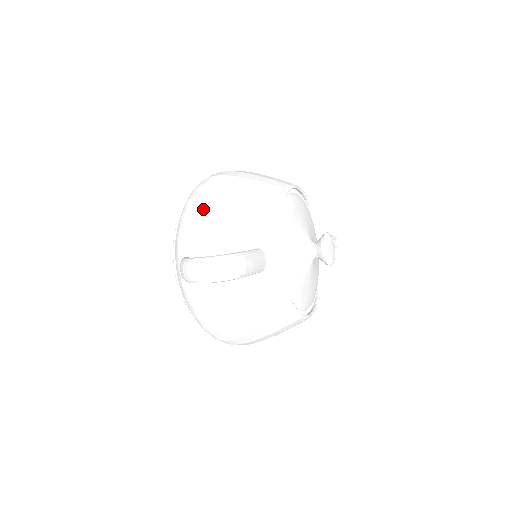
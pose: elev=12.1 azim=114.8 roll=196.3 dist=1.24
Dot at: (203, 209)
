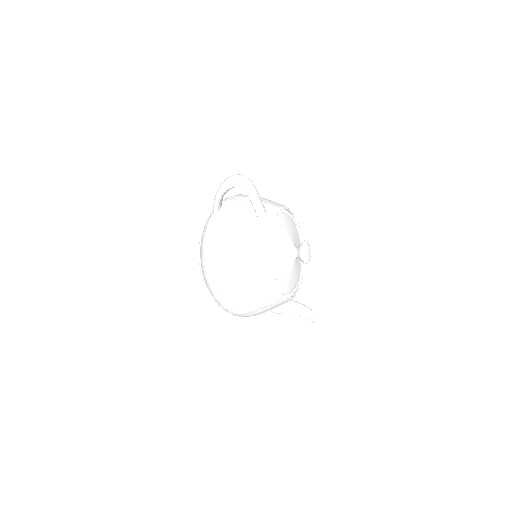
Dot at: (241, 194)
